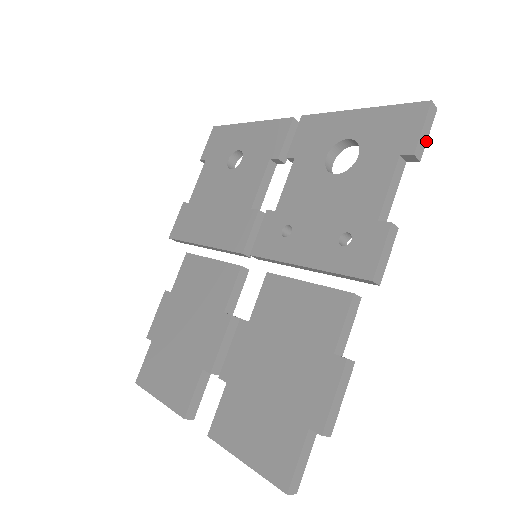
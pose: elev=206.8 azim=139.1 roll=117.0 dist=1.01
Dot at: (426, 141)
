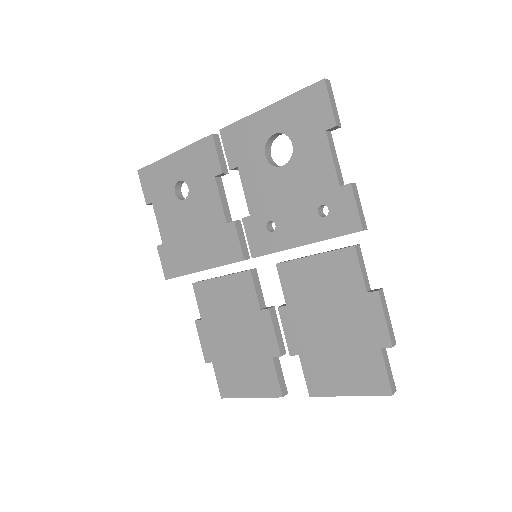
Dot at: (336, 109)
